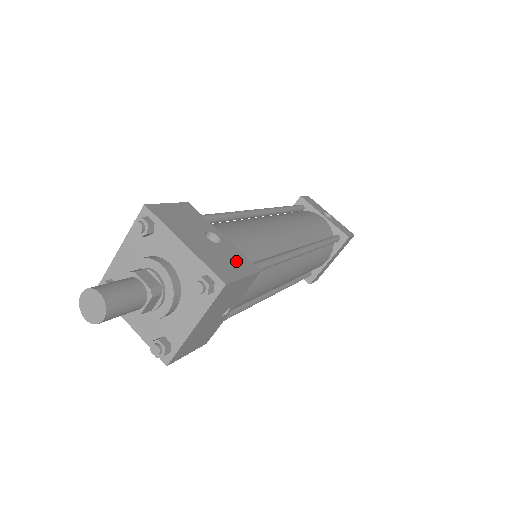
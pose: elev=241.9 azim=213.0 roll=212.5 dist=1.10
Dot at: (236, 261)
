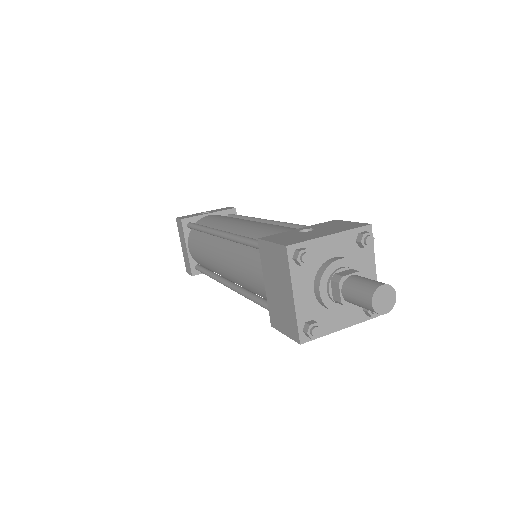
Dot at: (333, 224)
